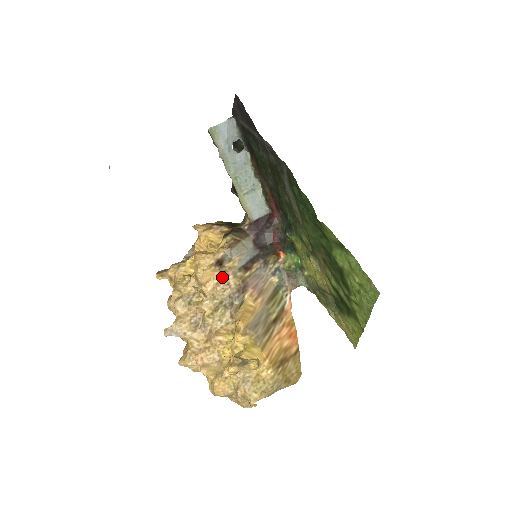
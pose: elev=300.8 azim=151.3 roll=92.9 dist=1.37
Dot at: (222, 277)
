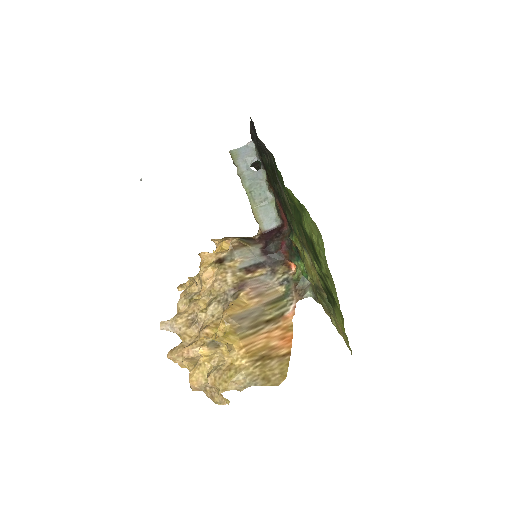
Dot at: (220, 273)
